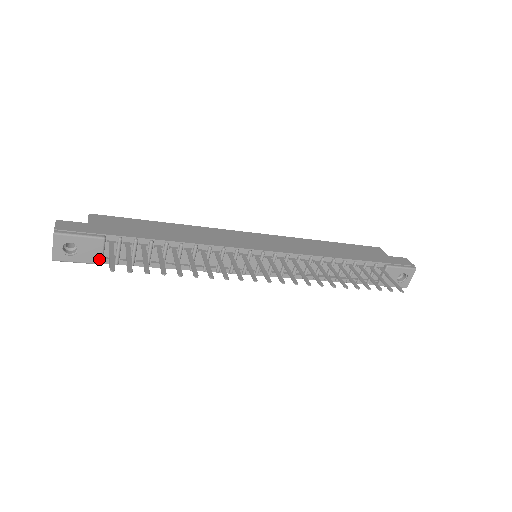
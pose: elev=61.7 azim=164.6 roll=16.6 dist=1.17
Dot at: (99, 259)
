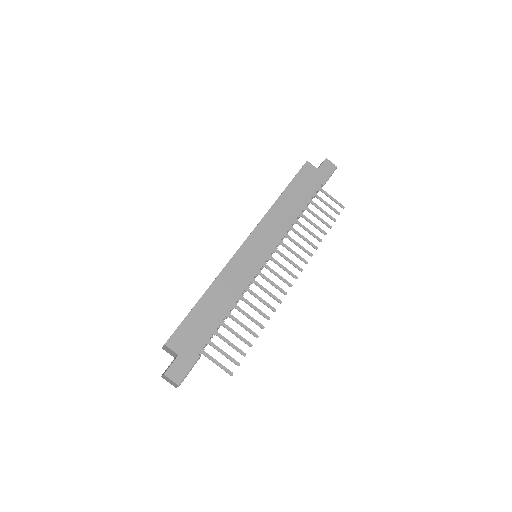
Dot at: occluded
